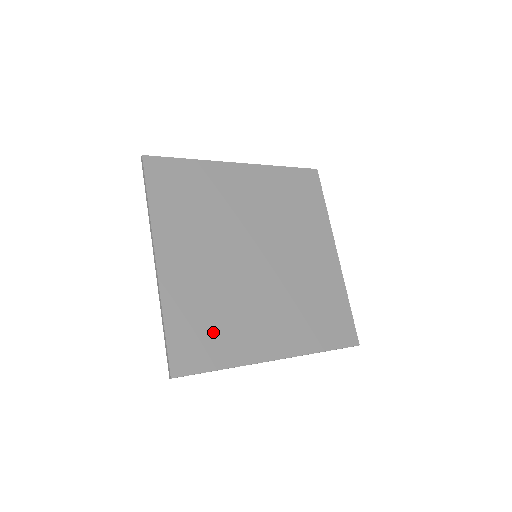
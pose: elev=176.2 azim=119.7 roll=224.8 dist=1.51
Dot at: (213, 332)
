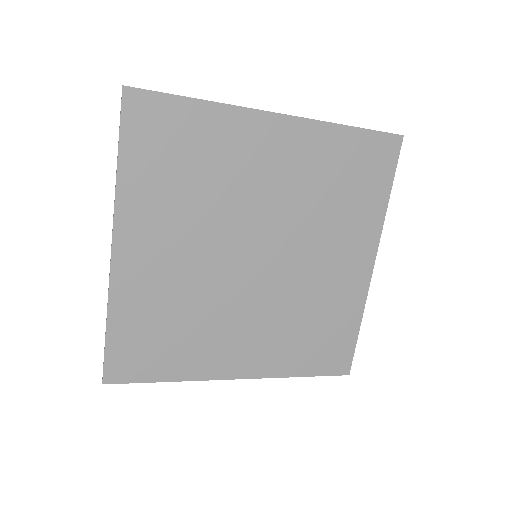
Dot at: (167, 342)
